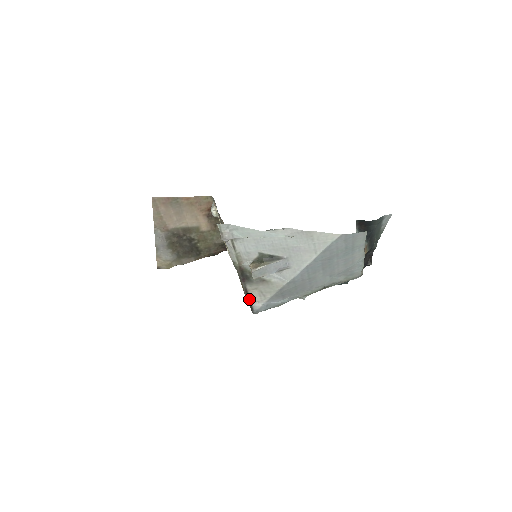
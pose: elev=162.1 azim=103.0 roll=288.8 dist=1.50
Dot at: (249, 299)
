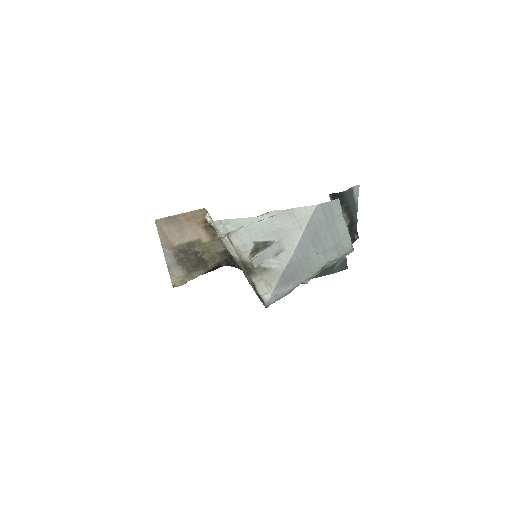
Dot at: (258, 292)
